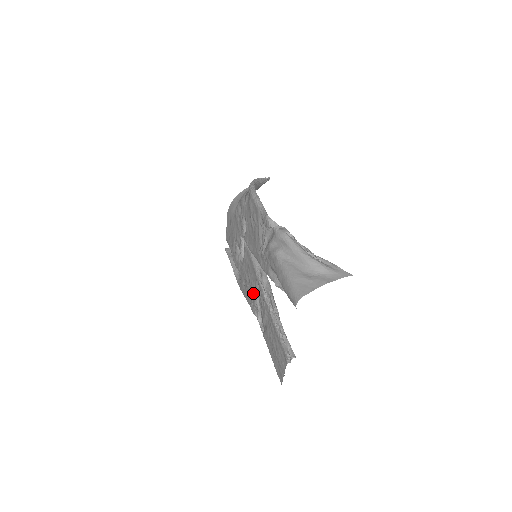
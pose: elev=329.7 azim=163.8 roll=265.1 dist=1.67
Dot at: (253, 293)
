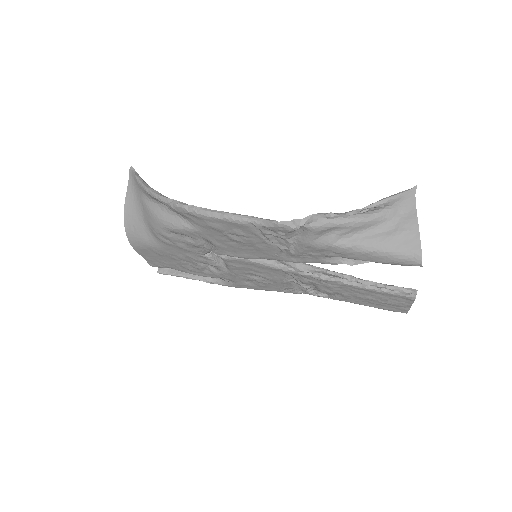
Dot at: (285, 283)
